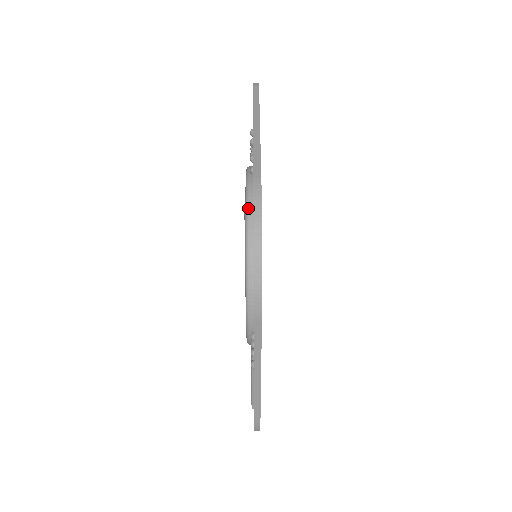
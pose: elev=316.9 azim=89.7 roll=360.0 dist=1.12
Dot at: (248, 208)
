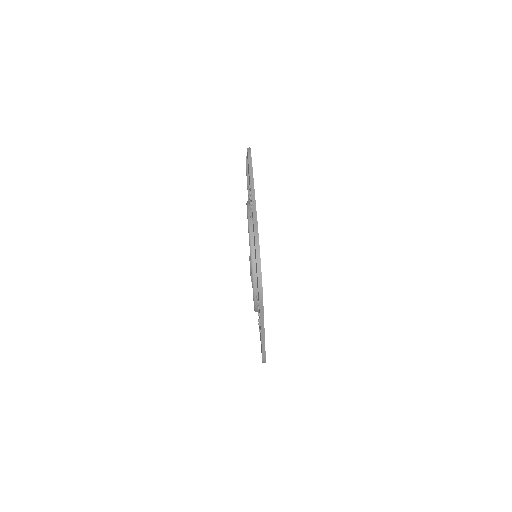
Dot at: (256, 311)
